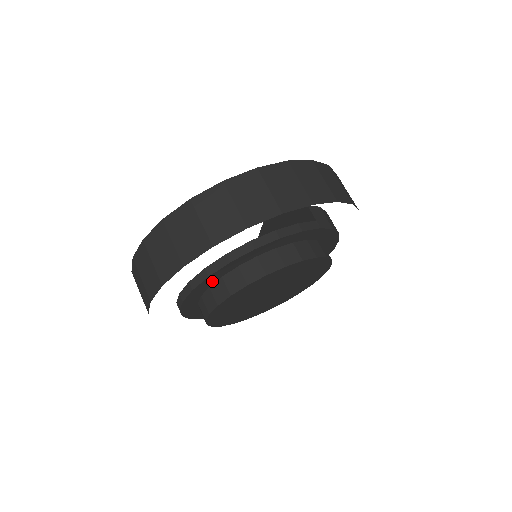
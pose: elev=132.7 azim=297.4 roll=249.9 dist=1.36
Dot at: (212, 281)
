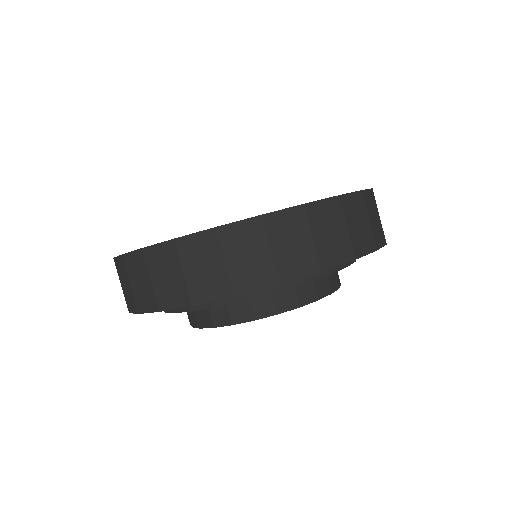
Dot at: occluded
